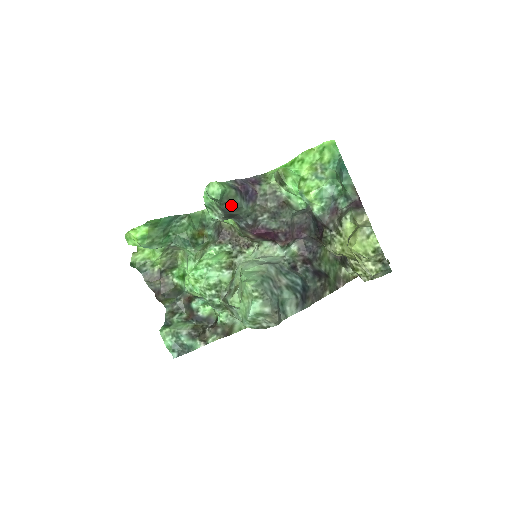
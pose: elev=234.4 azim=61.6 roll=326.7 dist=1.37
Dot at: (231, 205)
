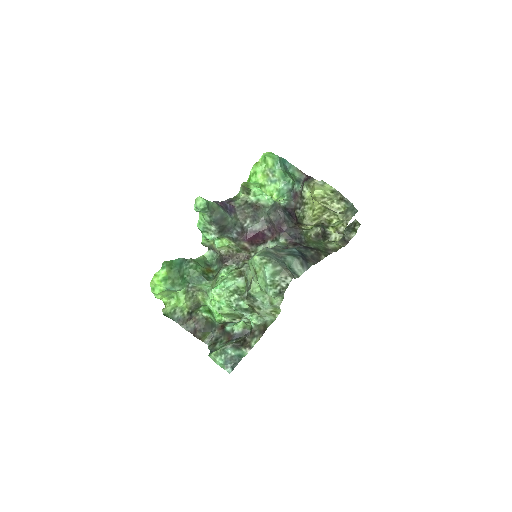
Dot at: (218, 215)
